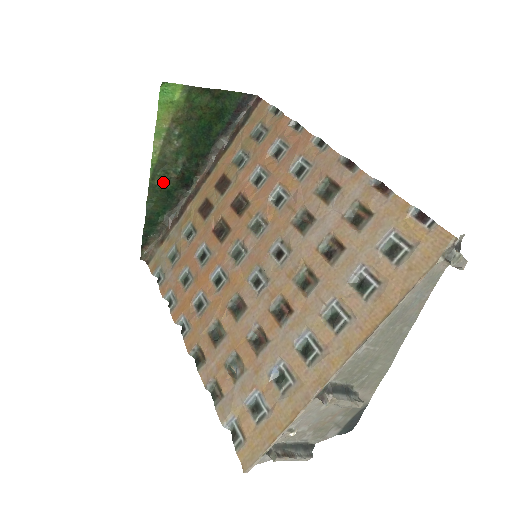
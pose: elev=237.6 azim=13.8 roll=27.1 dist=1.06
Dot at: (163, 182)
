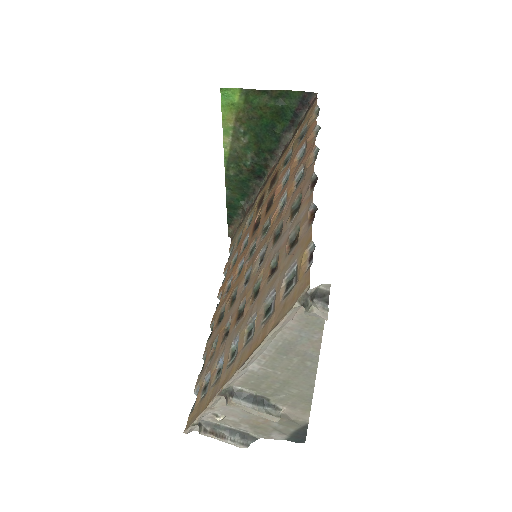
Dot at: (237, 173)
